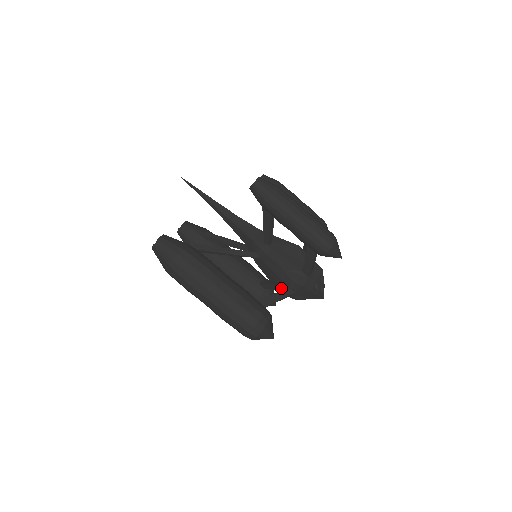
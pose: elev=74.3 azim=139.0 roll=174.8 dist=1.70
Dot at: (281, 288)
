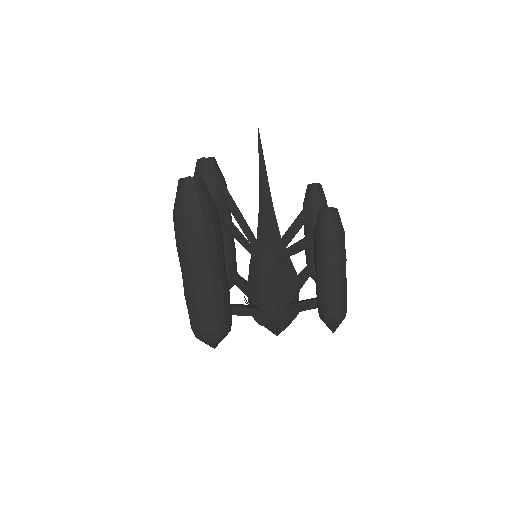
Dot at: (252, 302)
